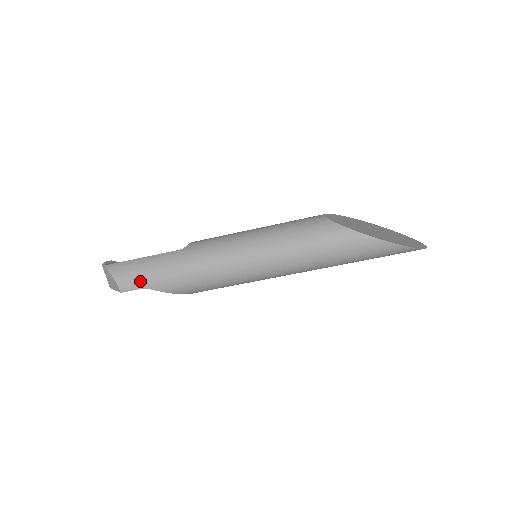
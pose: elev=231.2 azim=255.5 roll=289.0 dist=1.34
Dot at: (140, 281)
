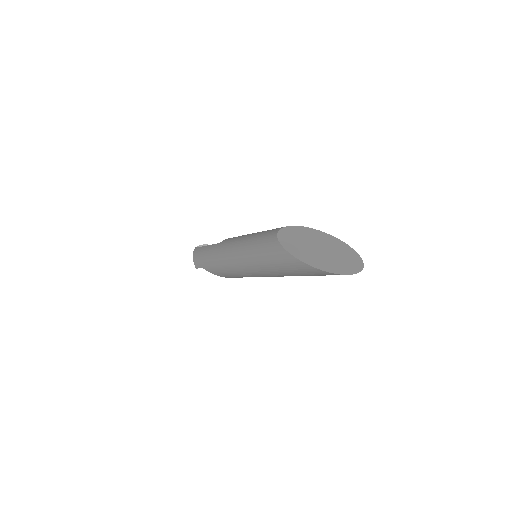
Dot at: (200, 263)
